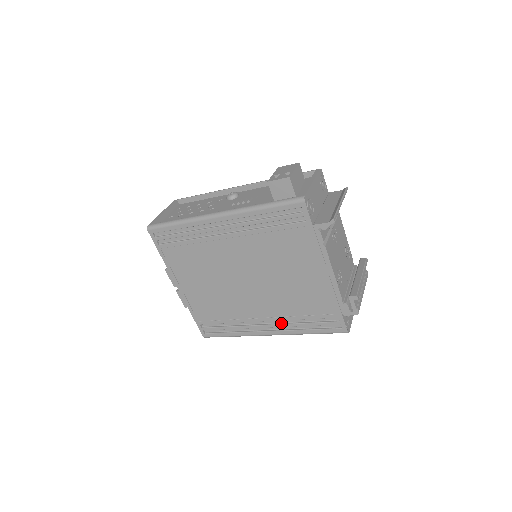
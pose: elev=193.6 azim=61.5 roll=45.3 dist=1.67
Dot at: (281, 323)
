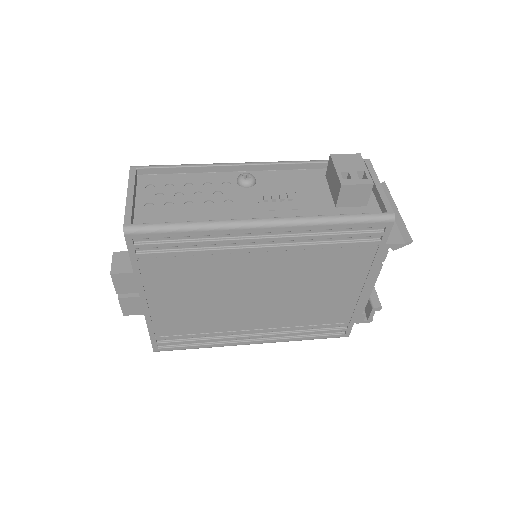
Dot at: (276, 333)
